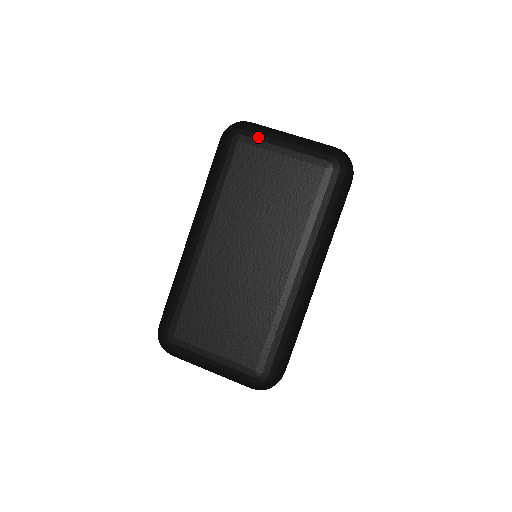
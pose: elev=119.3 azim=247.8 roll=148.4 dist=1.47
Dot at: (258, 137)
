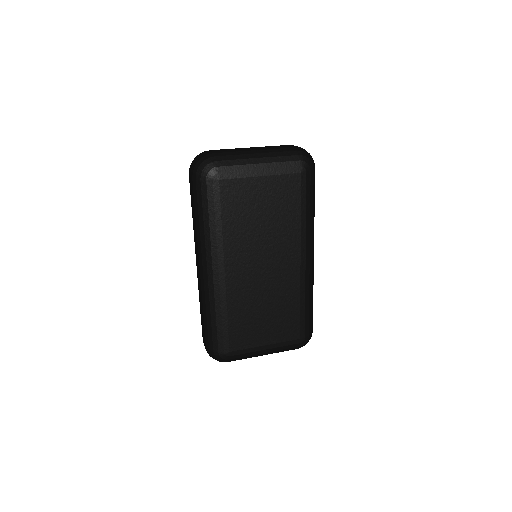
Dot at: (235, 169)
